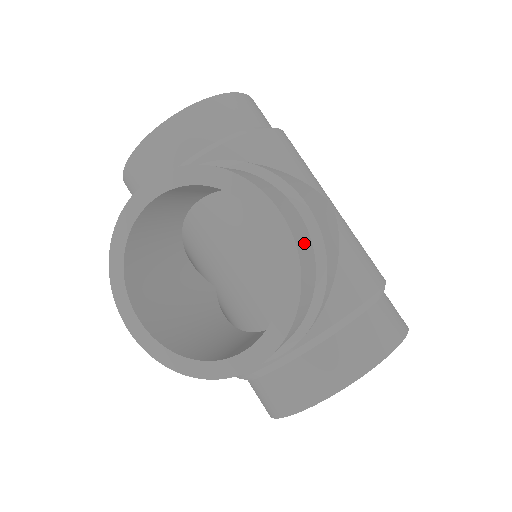
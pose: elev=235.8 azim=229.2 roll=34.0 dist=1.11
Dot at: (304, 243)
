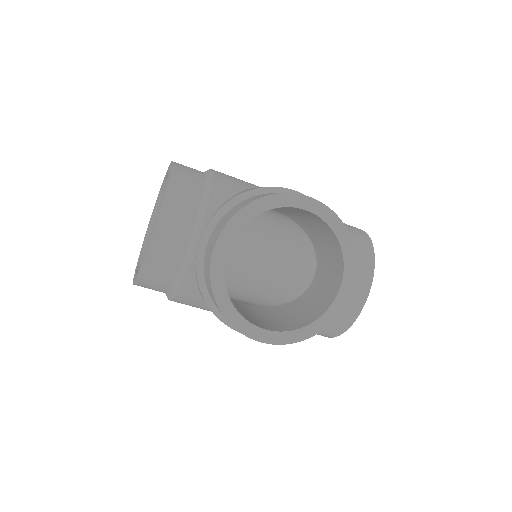
Dot at: occluded
